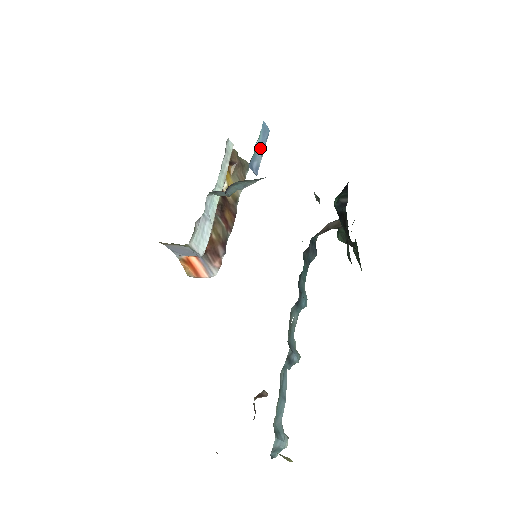
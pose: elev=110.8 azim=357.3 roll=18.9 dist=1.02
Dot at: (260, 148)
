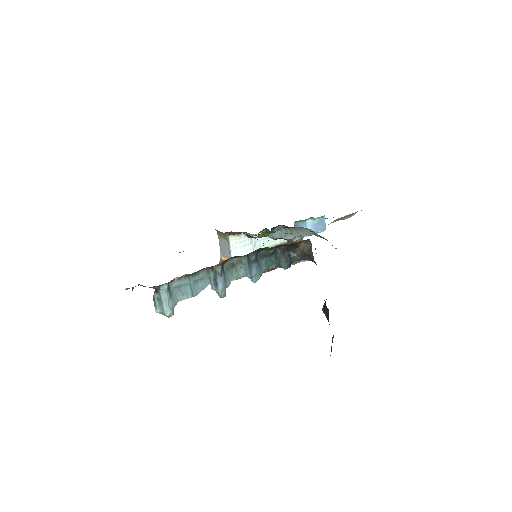
Dot at: (311, 227)
